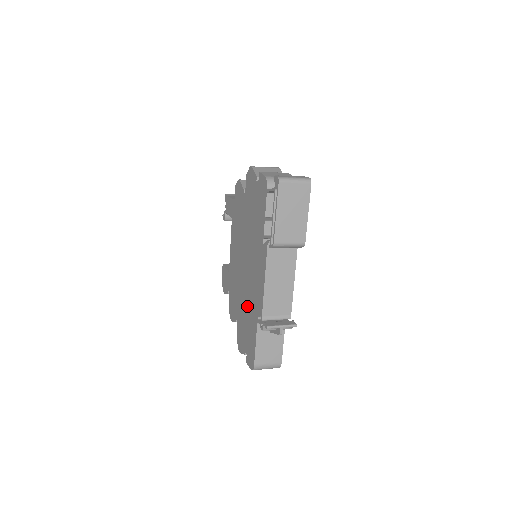
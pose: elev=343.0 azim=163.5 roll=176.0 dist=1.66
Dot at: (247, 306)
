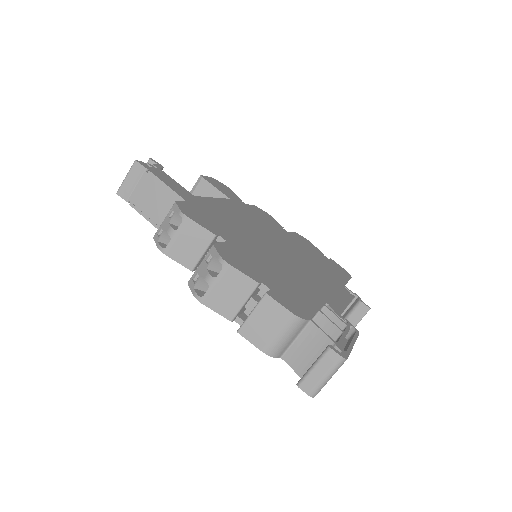
Dot at: occluded
